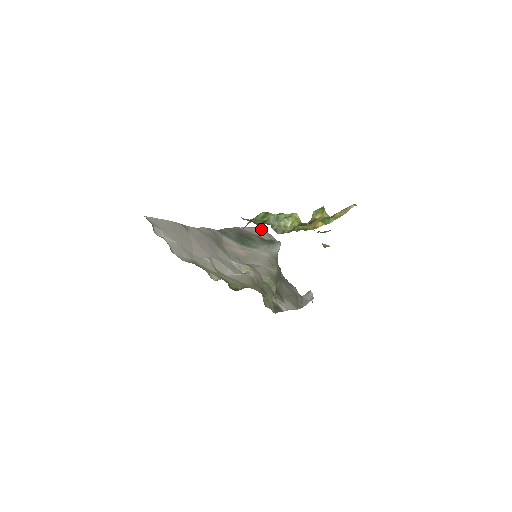
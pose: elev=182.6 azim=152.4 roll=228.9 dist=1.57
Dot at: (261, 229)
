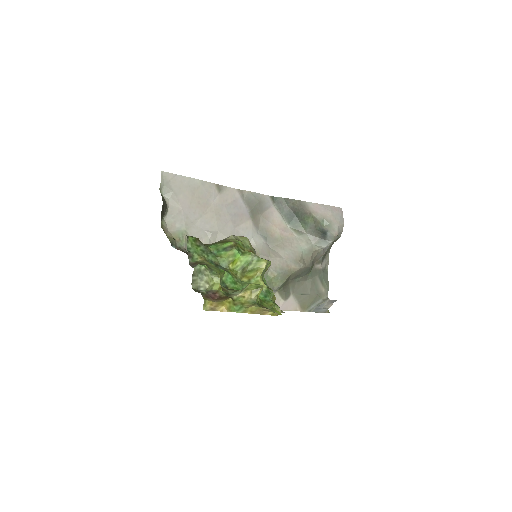
Dot at: (334, 212)
